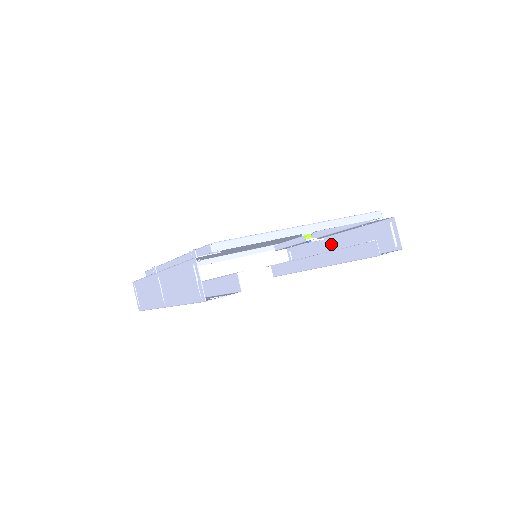
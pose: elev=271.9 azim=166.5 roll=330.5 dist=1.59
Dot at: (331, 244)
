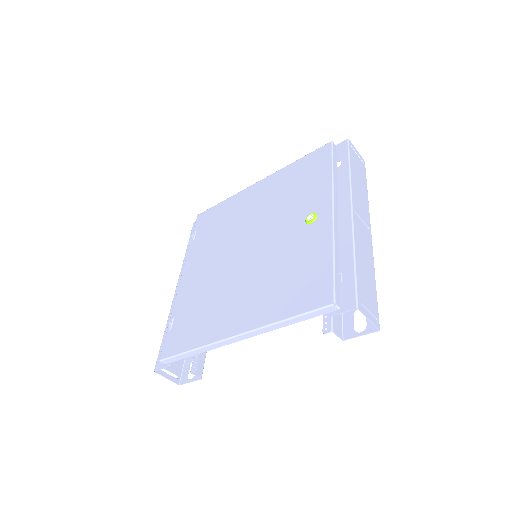
Dot at: (357, 213)
